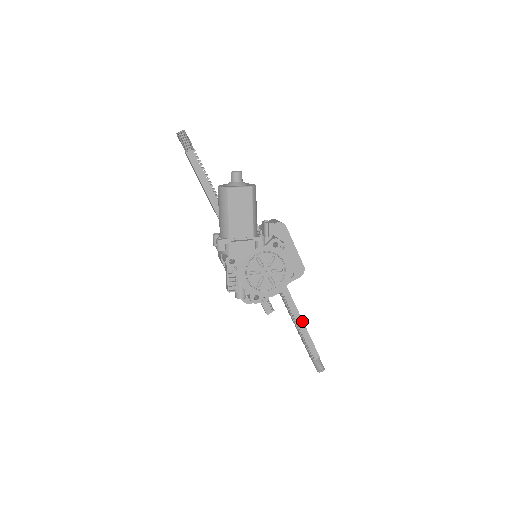
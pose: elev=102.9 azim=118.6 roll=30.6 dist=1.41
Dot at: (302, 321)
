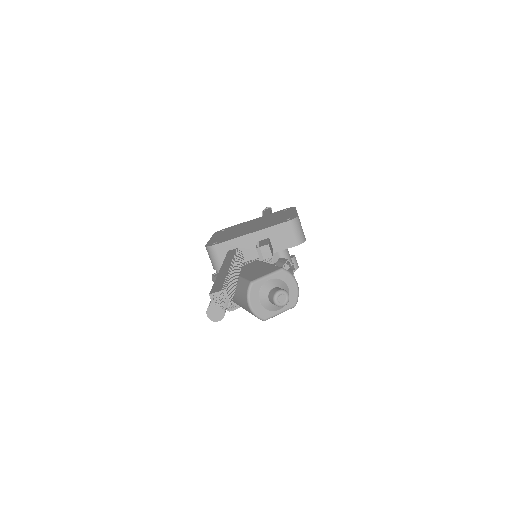
Dot at: occluded
